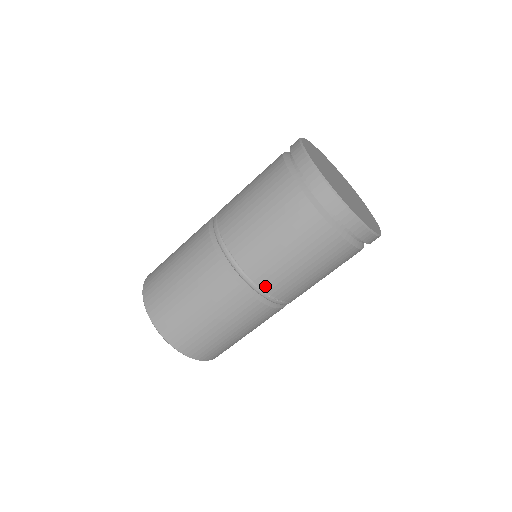
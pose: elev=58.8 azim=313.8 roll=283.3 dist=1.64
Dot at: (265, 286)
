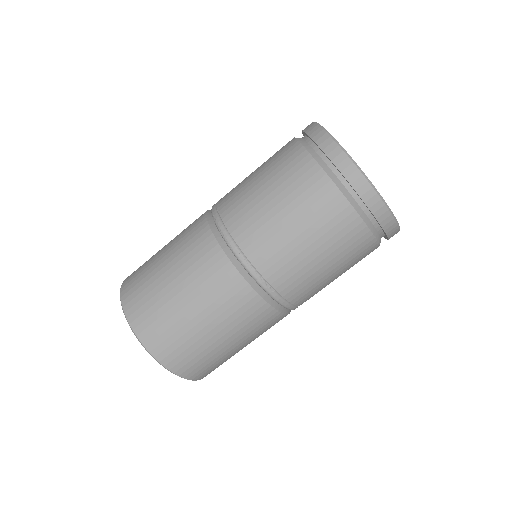
Dot at: (255, 259)
